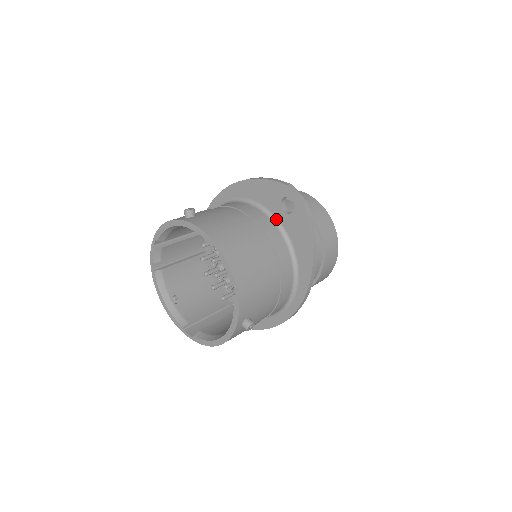
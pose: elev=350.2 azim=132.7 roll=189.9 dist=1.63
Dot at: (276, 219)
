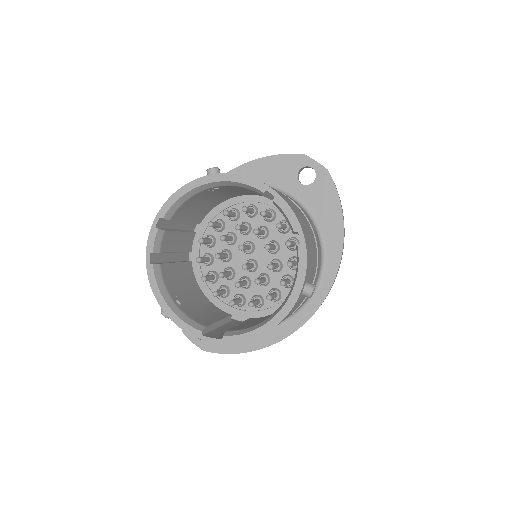
Dot at: (292, 195)
